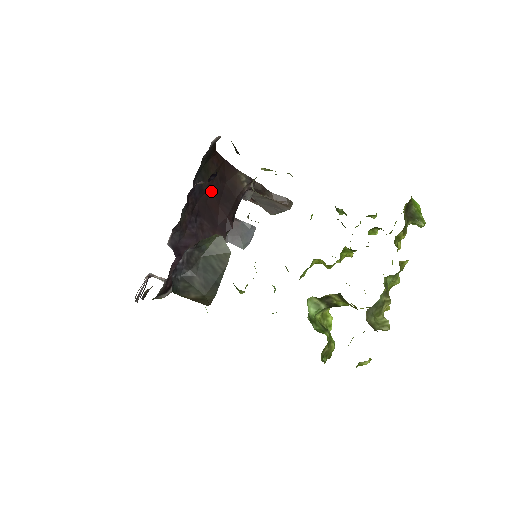
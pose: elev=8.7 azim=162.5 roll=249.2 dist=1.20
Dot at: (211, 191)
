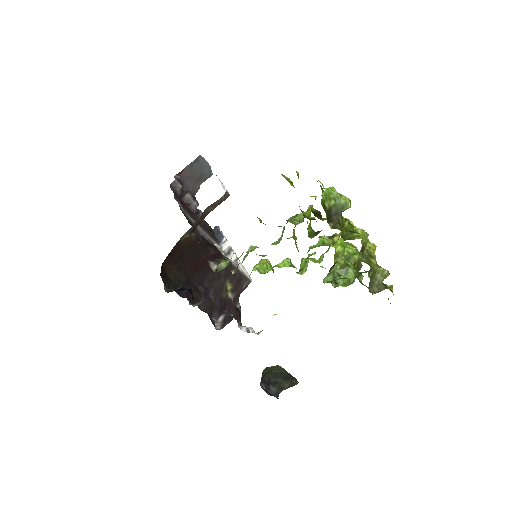
Dot at: (188, 269)
